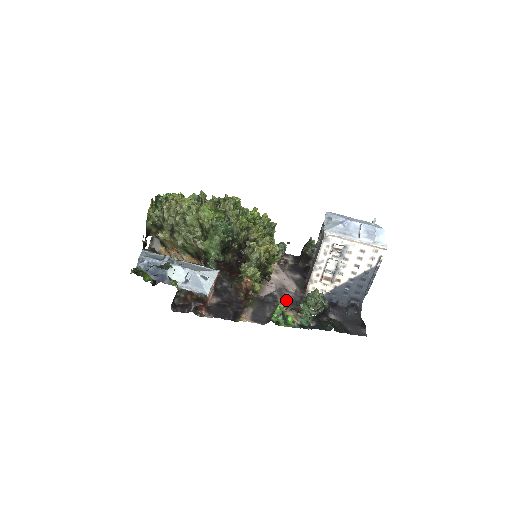
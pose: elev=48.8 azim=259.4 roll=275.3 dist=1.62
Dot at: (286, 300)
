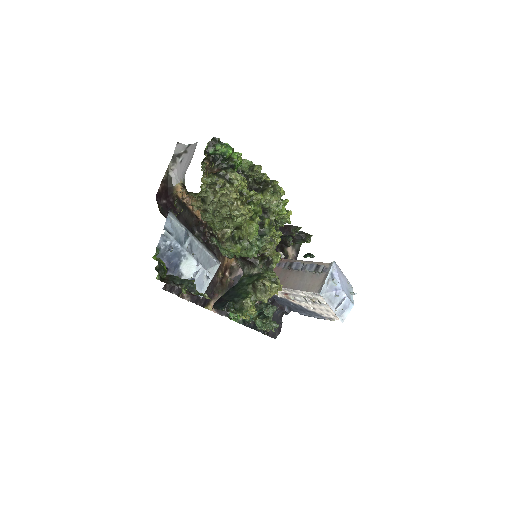
Dot at: occluded
